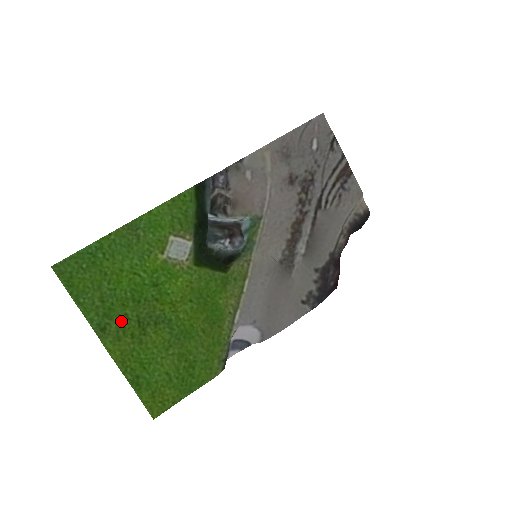
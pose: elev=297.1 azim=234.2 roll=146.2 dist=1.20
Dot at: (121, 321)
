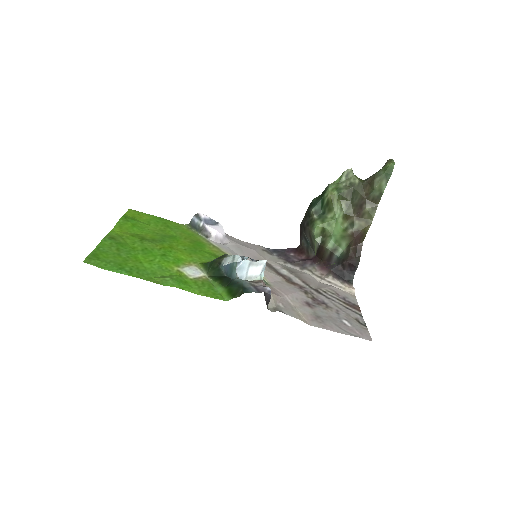
Dot at: (128, 242)
